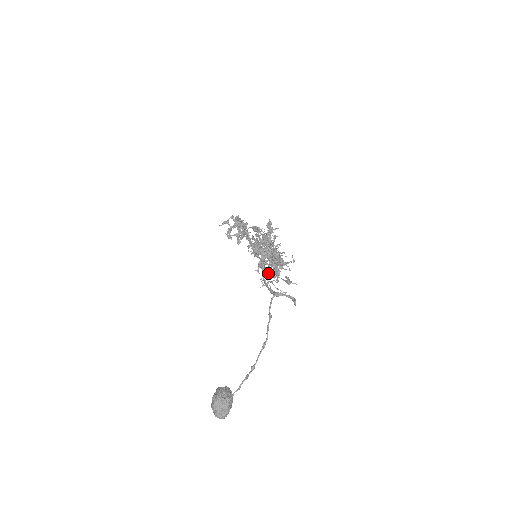
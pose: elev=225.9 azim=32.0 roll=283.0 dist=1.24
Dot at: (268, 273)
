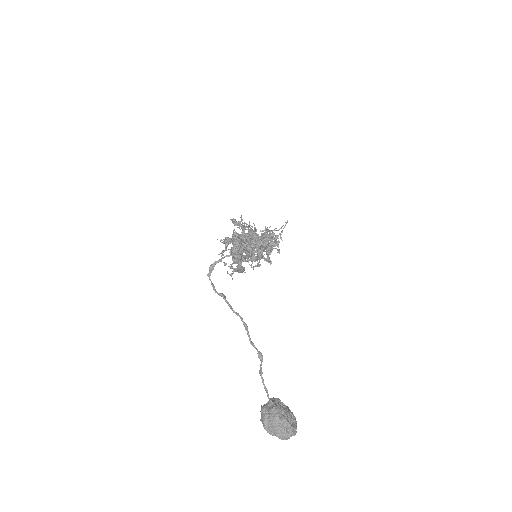
Dot at: occluded
